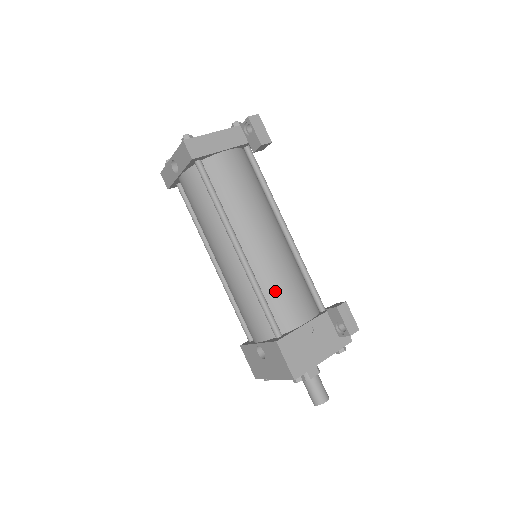
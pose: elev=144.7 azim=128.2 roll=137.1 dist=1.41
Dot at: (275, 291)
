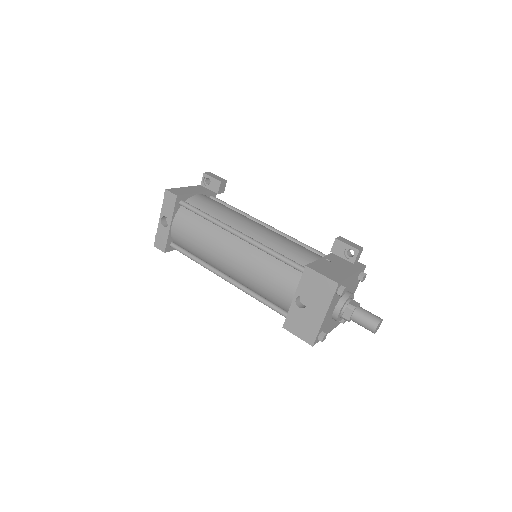
Dot at: (283, 248)
